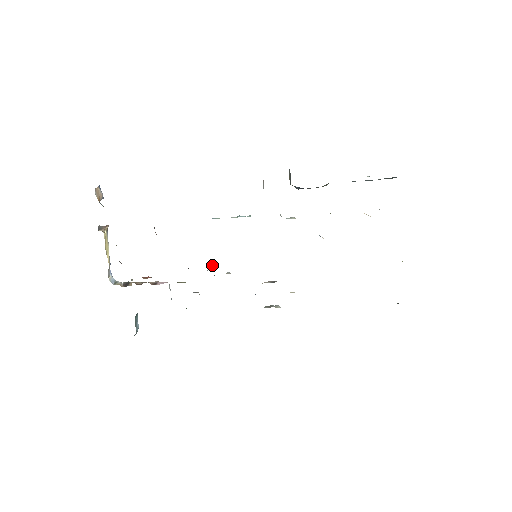
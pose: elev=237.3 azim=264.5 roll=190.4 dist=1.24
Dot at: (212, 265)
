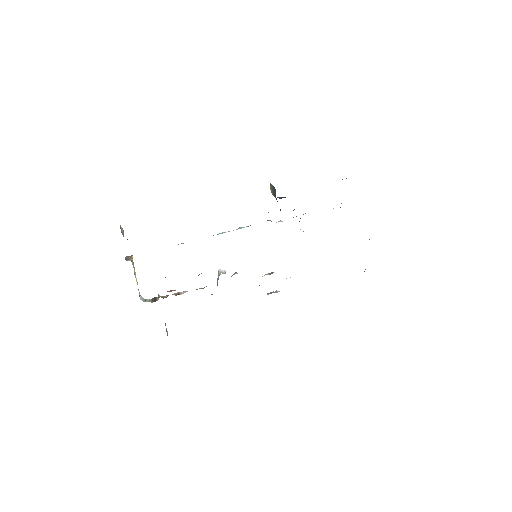
Dot at: (221, 270)
